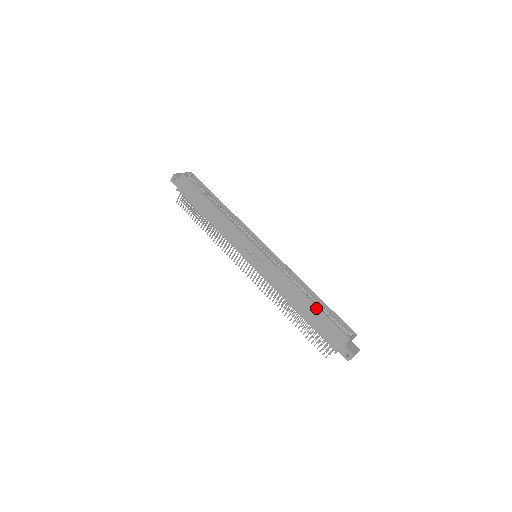
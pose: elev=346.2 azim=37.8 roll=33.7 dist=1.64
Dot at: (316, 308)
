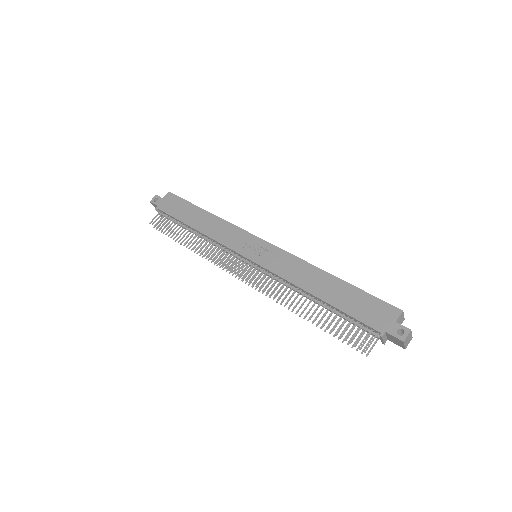
Dot at: (348, 285)
